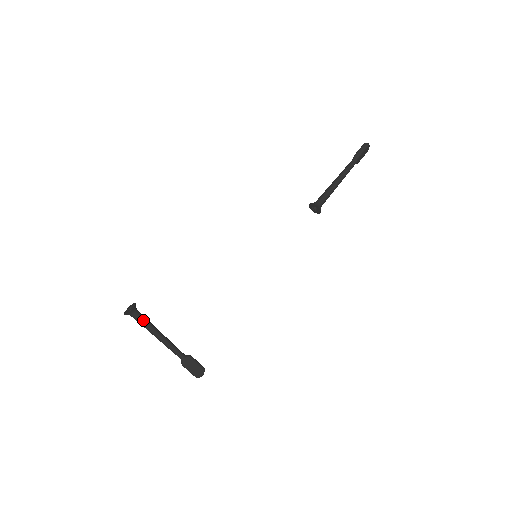
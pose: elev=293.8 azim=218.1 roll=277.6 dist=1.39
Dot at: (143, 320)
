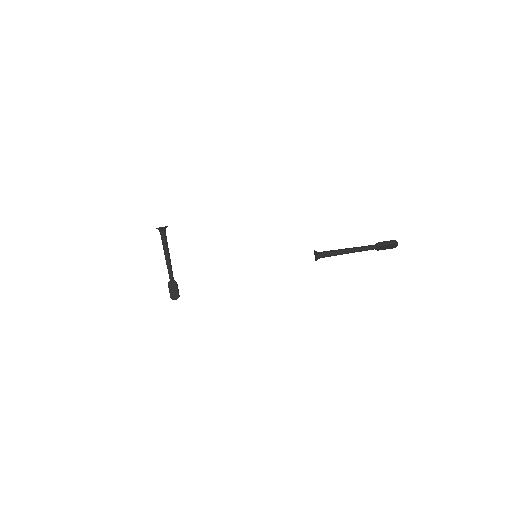
Dot at: (164, 239)
